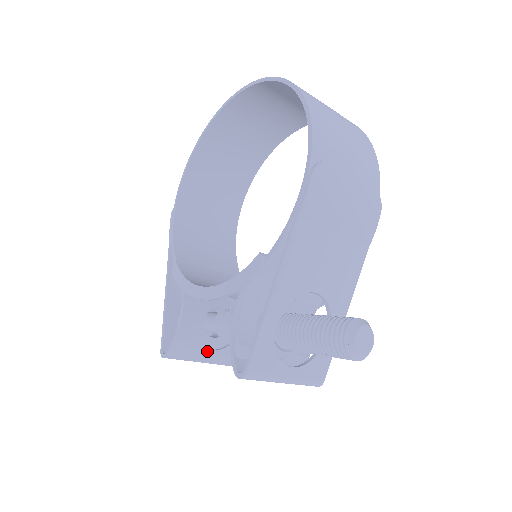
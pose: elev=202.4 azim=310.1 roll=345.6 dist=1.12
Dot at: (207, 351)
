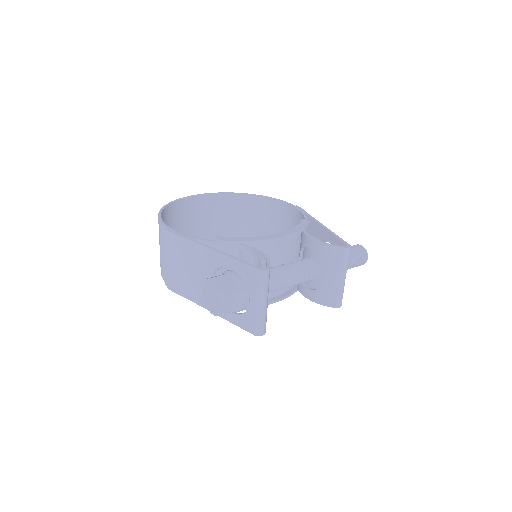
Dot at: occluded
